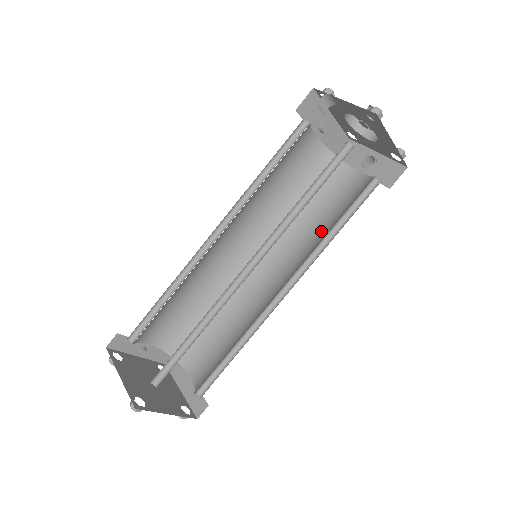
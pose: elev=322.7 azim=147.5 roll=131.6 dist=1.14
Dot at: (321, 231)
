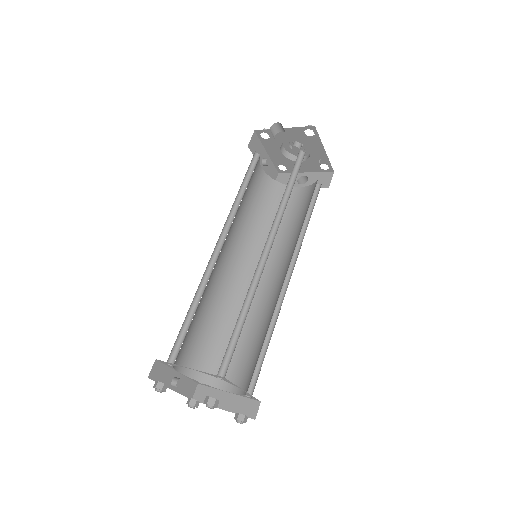
Dot at: (292, 231)
